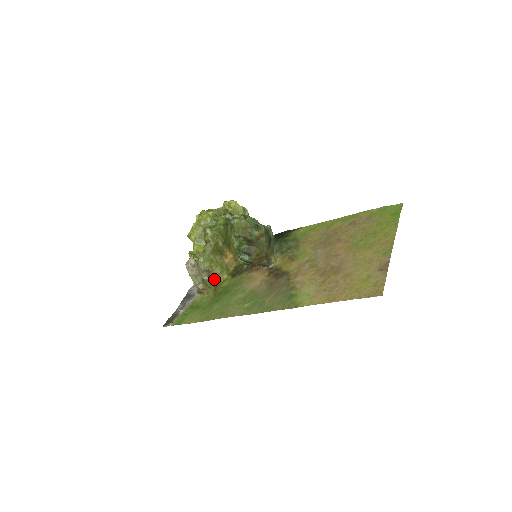
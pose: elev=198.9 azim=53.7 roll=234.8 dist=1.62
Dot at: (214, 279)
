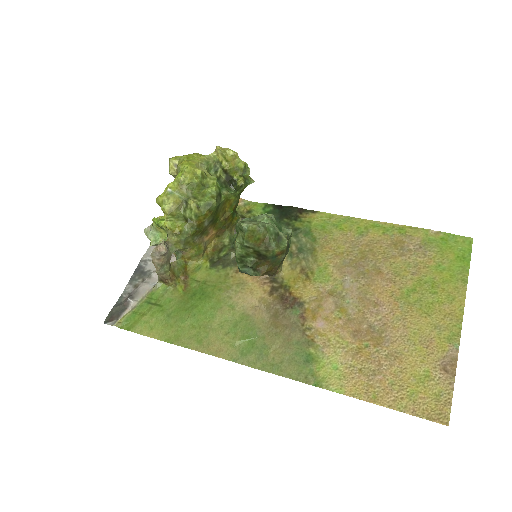
Dot at: (184, 261)
